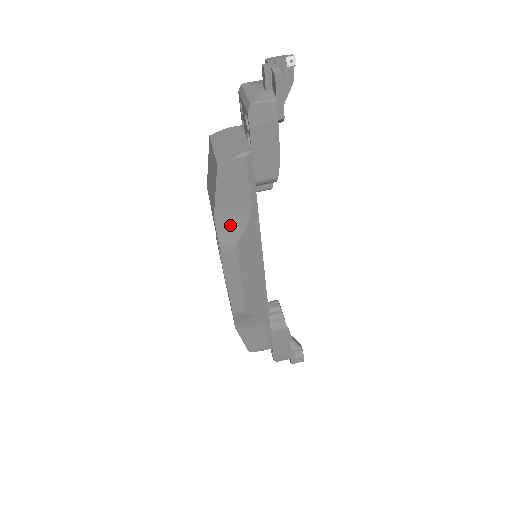
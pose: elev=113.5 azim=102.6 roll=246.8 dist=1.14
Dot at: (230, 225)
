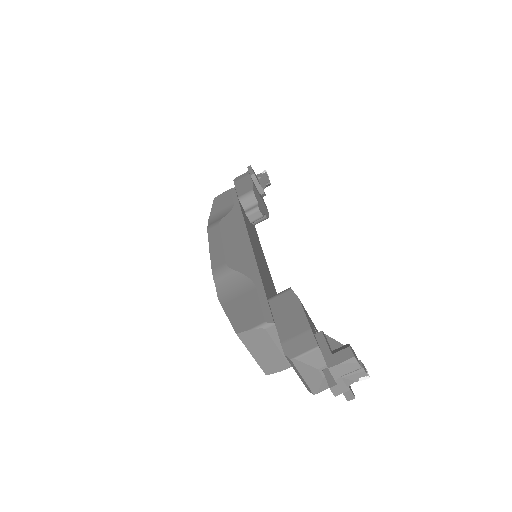
Dot at: occluded
